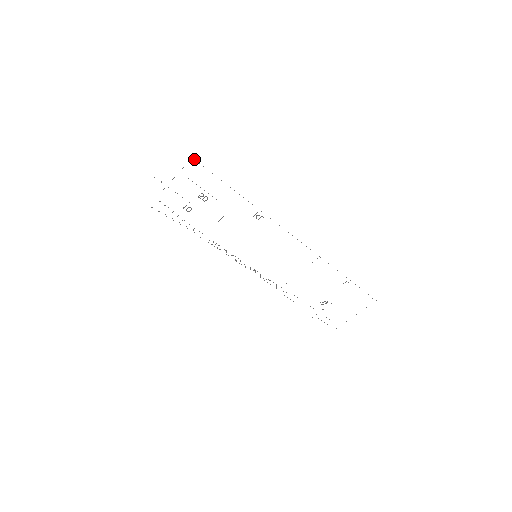
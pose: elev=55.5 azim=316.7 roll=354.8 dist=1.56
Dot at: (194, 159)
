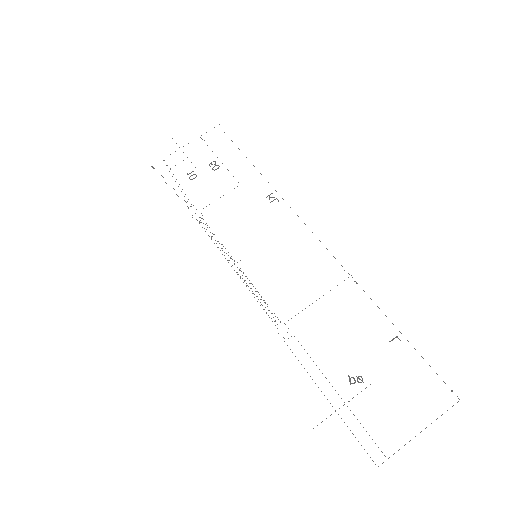
Dot at: occluded
